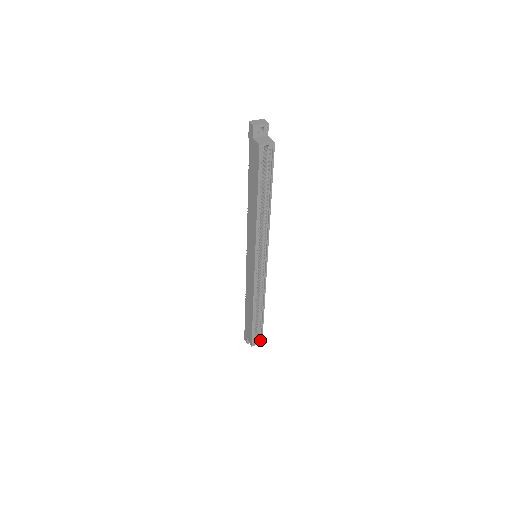
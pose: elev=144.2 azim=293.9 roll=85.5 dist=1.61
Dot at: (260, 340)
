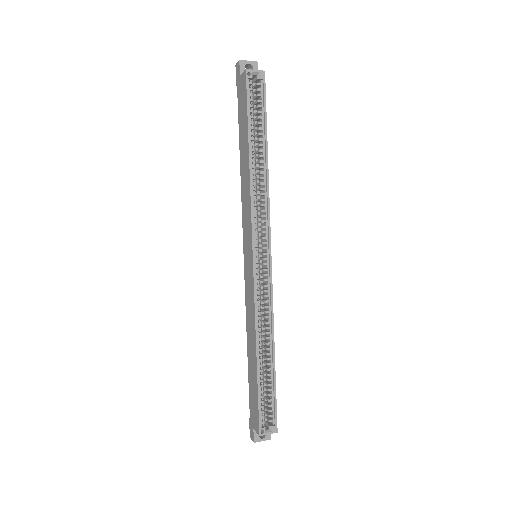
Dot at: (273, 425)
